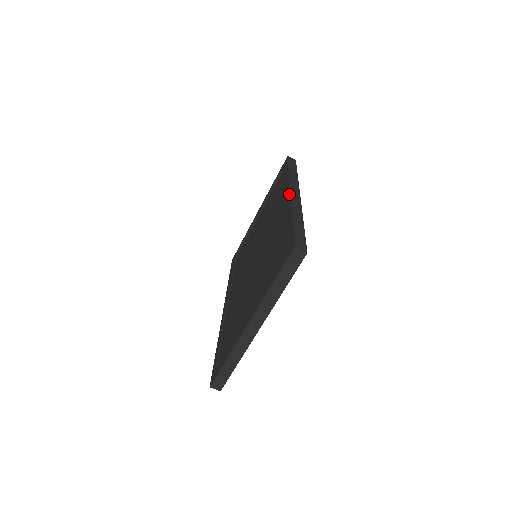
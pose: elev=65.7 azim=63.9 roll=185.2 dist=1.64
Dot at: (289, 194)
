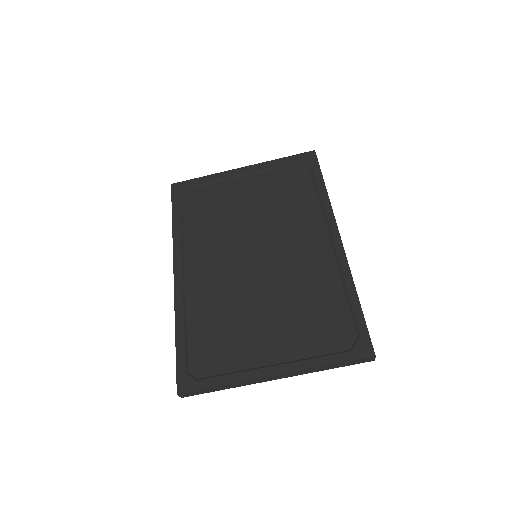
Dot at: (340, 241)
